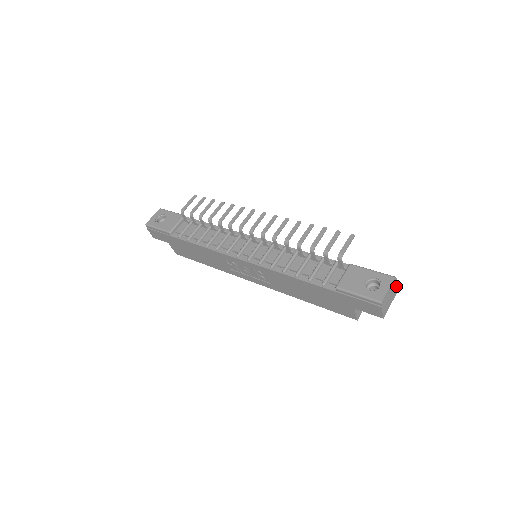
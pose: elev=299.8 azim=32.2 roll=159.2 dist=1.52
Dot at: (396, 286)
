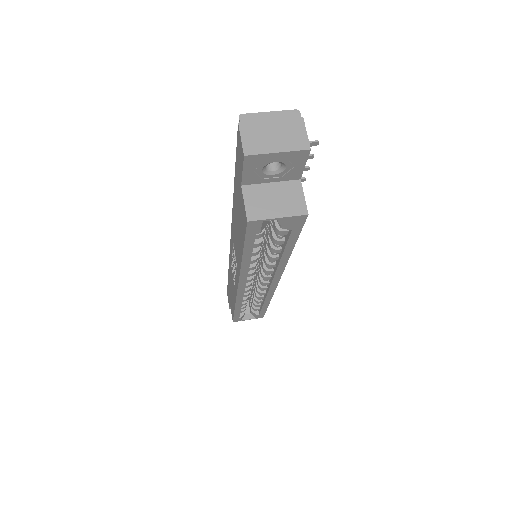
Dot at: (303, 133)
